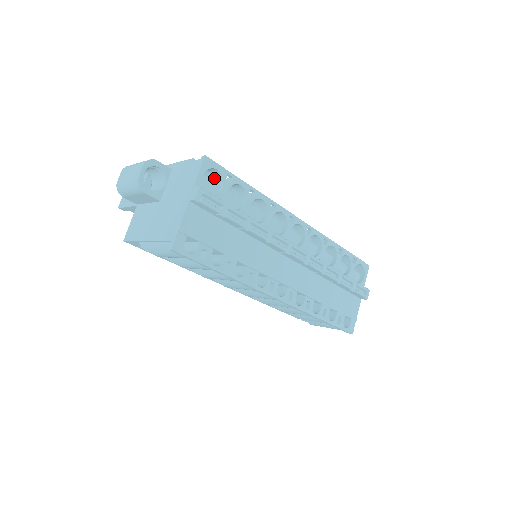
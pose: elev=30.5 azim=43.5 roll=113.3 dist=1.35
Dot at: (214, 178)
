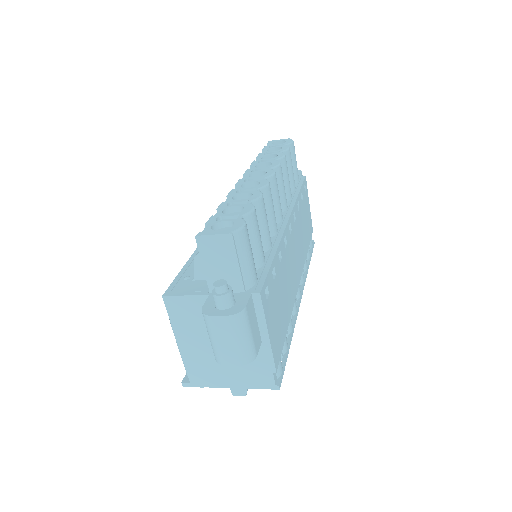
Dot at: occluded
